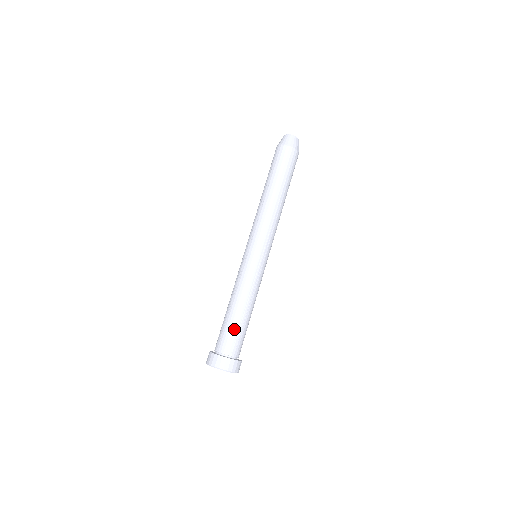
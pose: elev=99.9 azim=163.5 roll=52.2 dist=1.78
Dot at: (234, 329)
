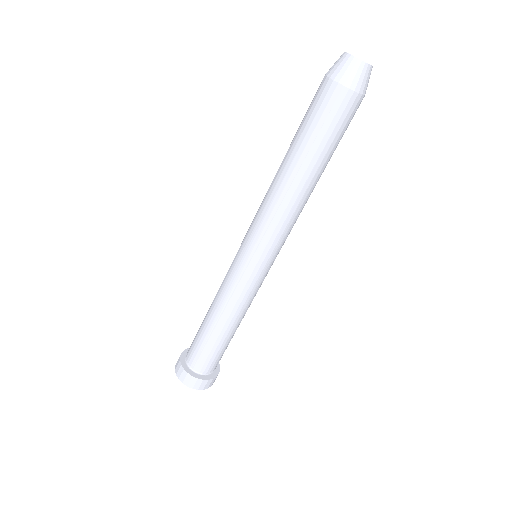
Dot at: (223, 350)
